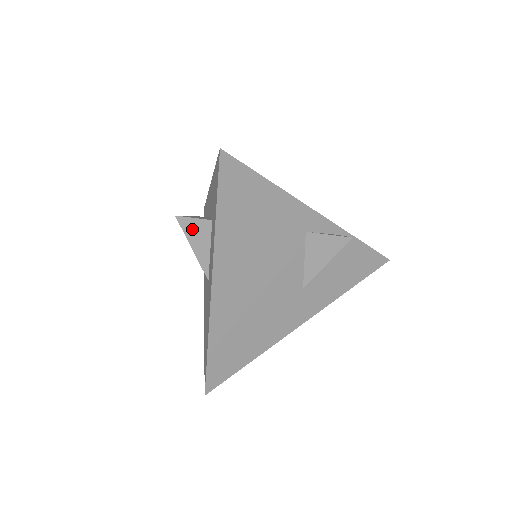
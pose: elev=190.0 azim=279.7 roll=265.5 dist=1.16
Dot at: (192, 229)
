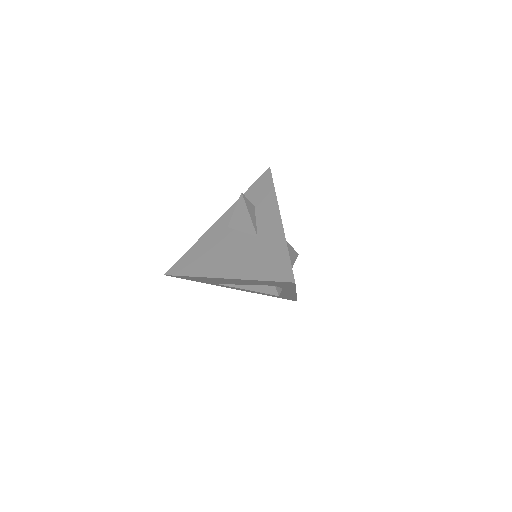
Dot at: (248, 204)
